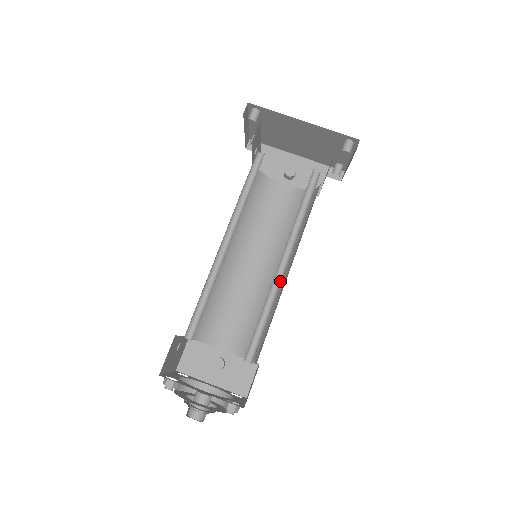
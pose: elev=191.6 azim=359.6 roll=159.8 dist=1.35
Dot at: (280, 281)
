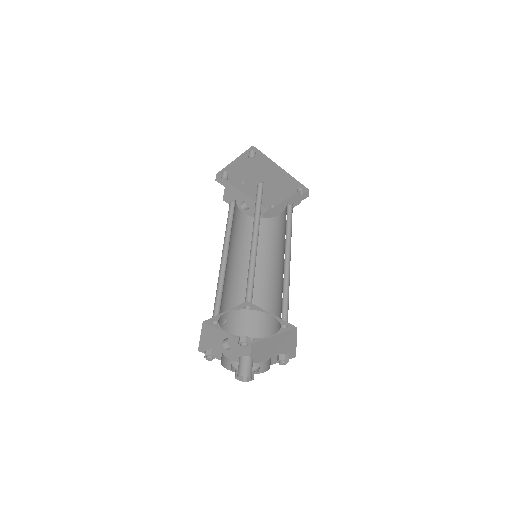
Dot at: (287, 272)
